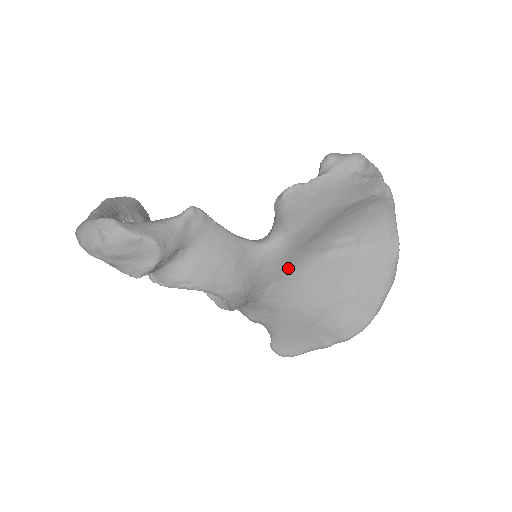
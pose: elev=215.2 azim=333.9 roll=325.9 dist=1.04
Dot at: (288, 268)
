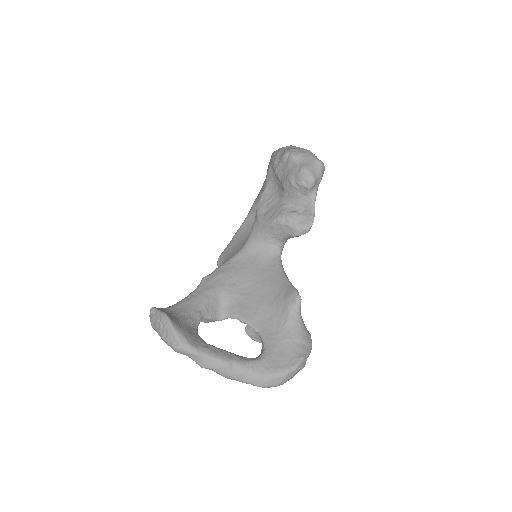
Dot at: occluded
